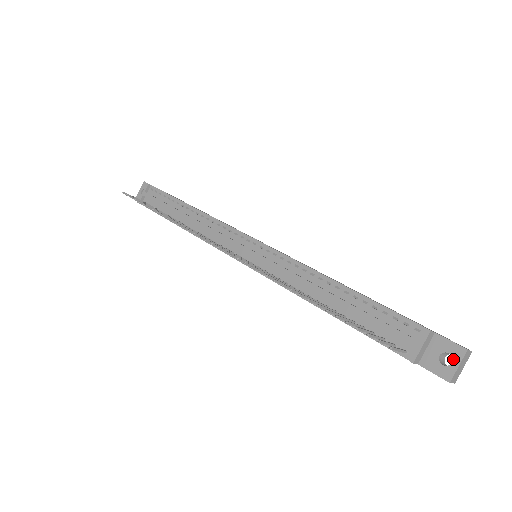
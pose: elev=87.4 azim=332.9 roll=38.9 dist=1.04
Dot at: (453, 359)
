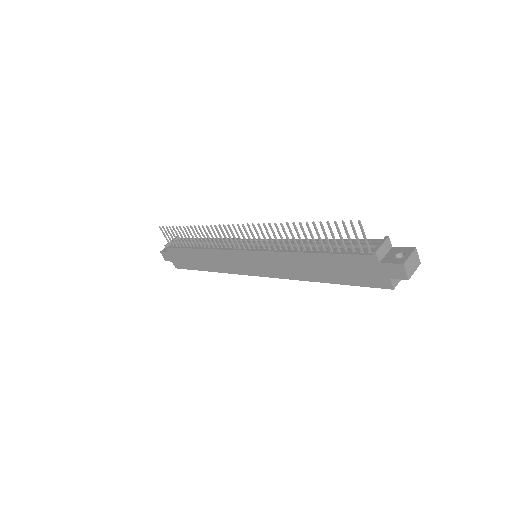
Dot at: (406, 254)
